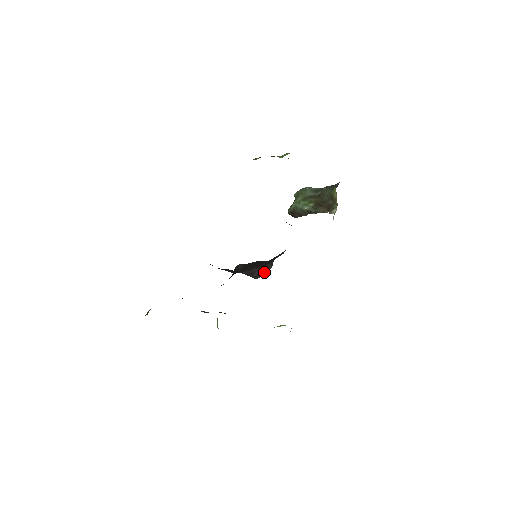
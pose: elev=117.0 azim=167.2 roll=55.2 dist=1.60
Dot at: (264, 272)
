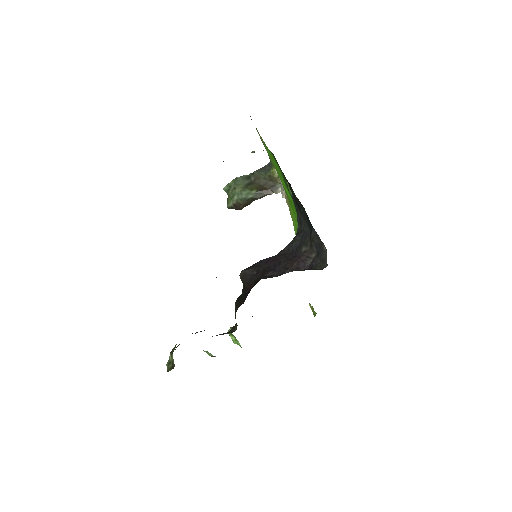
Dot at: (310, 262)
